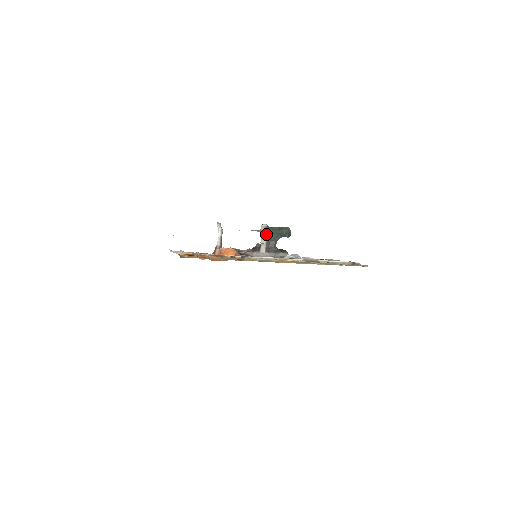
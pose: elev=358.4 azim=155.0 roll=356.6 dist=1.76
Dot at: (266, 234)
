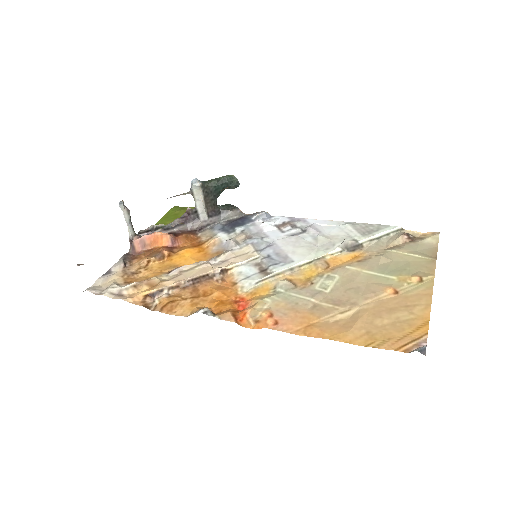
Dot at: (203, 194)
